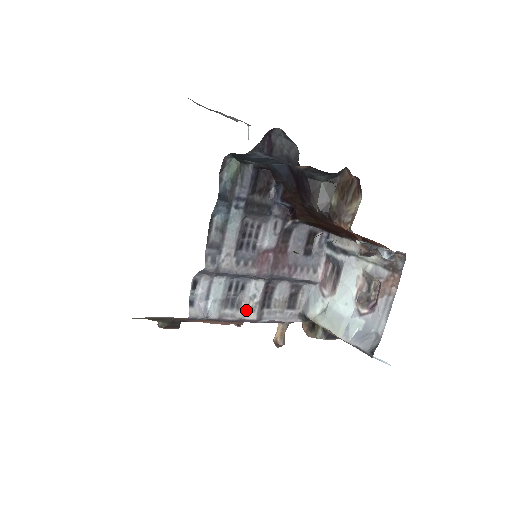
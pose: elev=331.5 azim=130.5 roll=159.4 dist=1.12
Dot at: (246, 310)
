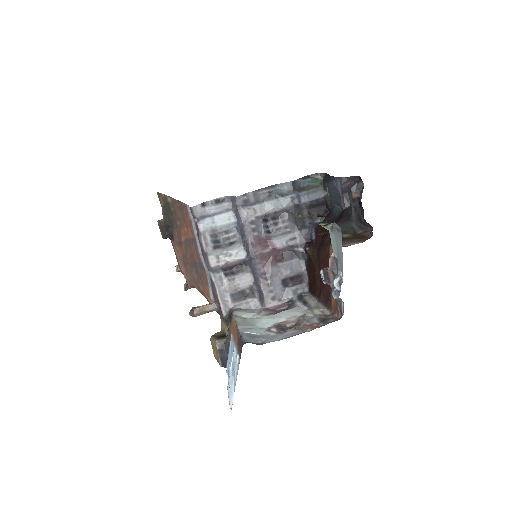
Dot at: (216, 254)
